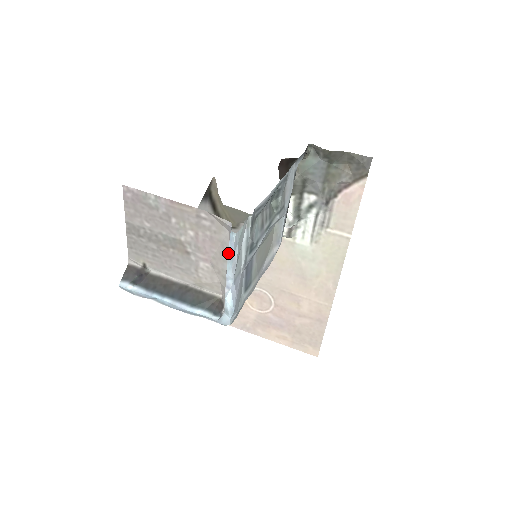
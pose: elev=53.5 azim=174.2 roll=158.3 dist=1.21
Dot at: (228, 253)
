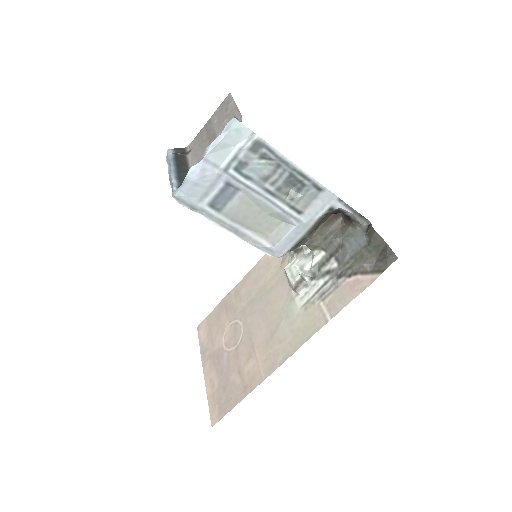
Dot at: (221, 135)
